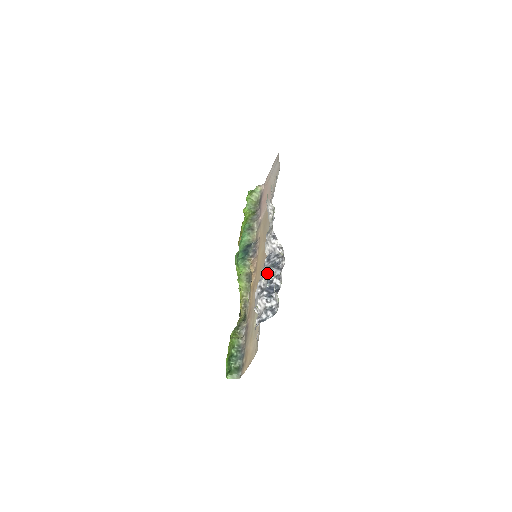
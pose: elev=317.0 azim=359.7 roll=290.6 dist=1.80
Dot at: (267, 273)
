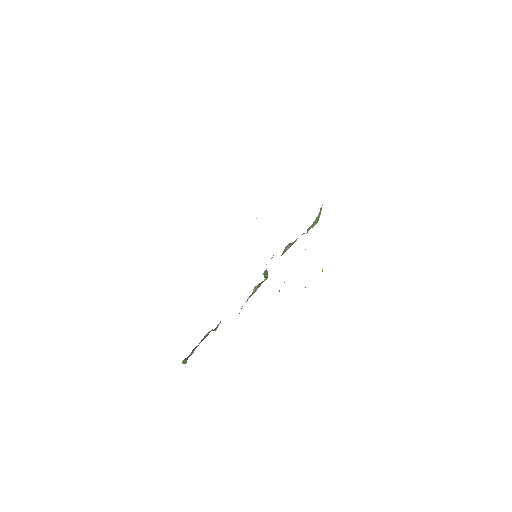
Dot at: occluded
